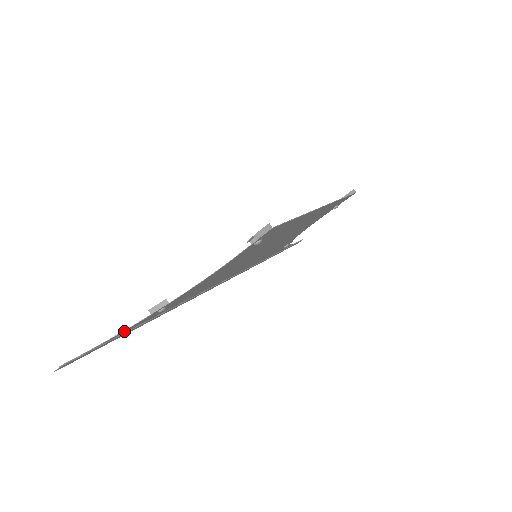
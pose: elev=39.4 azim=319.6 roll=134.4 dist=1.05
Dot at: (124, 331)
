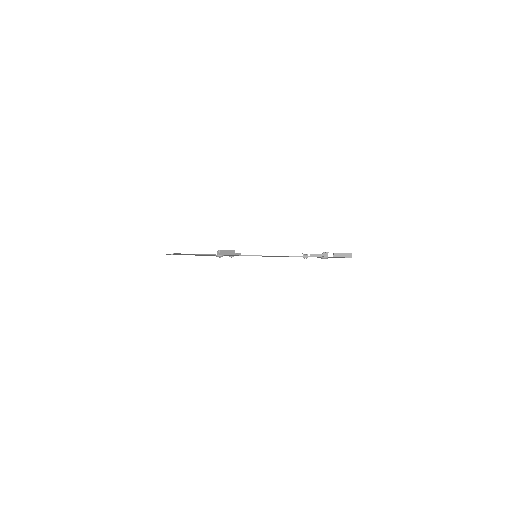
Dot at: (196, 254)
